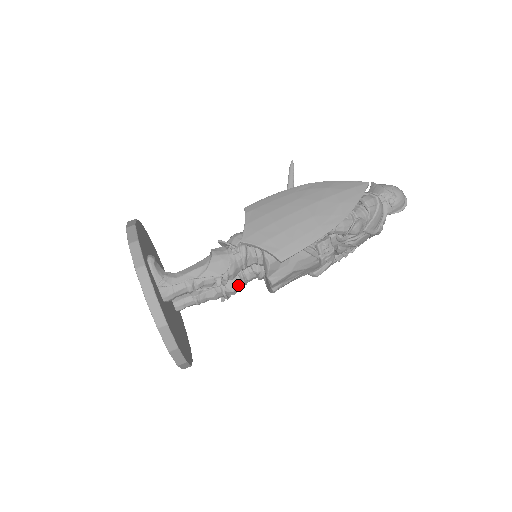
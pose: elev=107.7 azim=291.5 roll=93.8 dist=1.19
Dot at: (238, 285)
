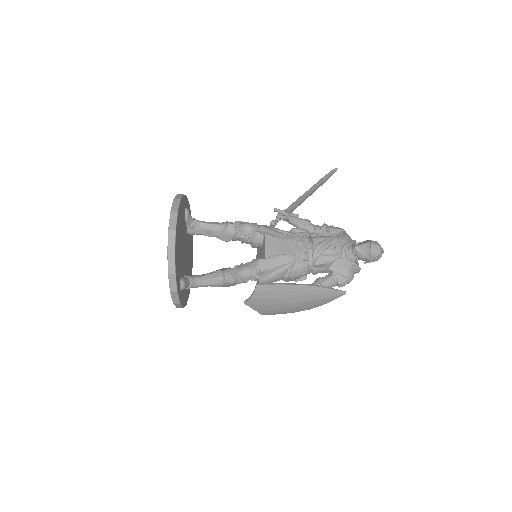
Dot at: (238, 240)
